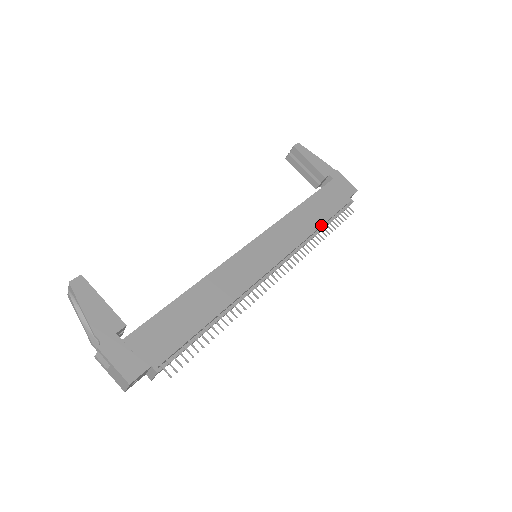
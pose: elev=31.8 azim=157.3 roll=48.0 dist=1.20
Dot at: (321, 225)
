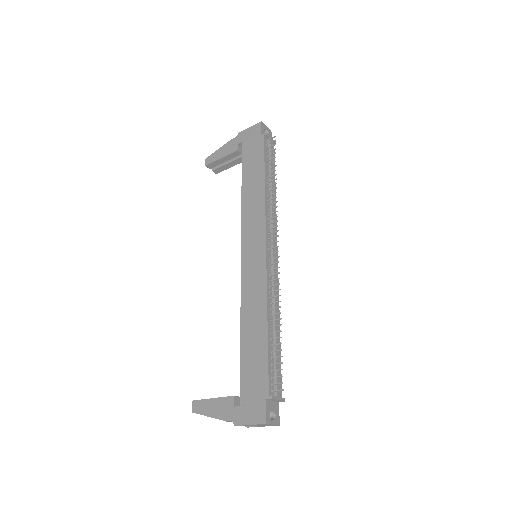
Dot at: (264, 180)
